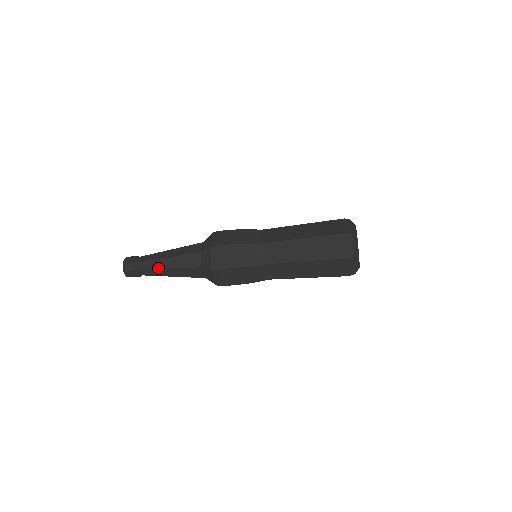
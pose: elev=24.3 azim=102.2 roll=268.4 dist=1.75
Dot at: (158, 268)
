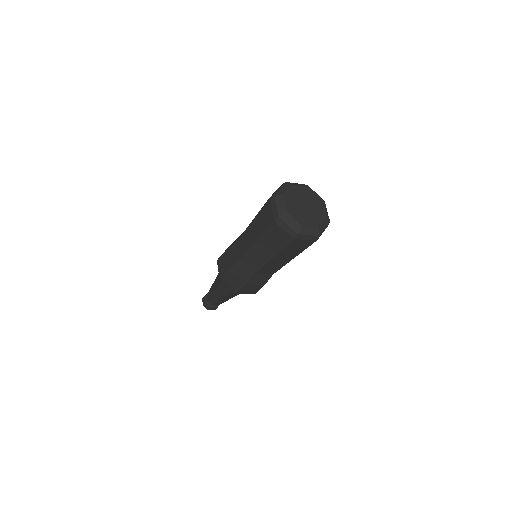
Dot at: (212, 294)
